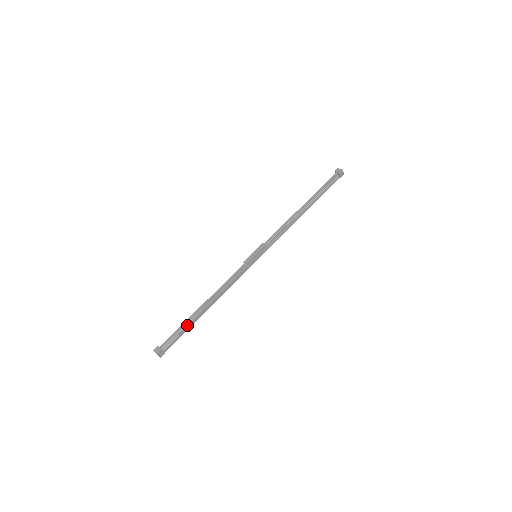
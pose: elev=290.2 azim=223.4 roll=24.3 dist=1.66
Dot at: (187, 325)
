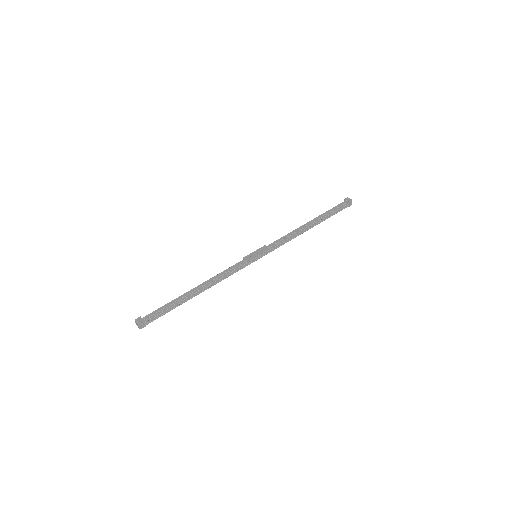
Dot at: (175, 304)
